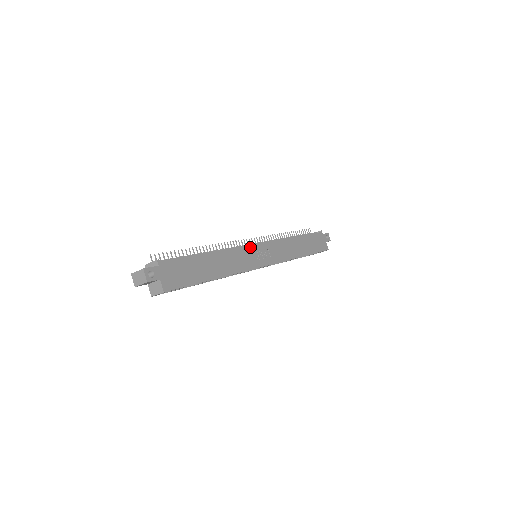
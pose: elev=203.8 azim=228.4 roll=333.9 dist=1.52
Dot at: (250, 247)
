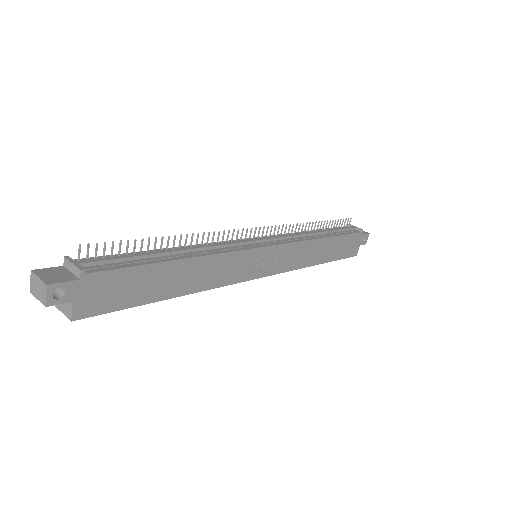
Dot at: (252, 251)
